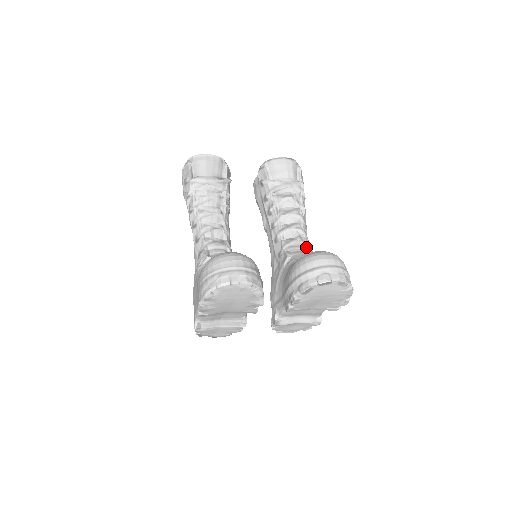
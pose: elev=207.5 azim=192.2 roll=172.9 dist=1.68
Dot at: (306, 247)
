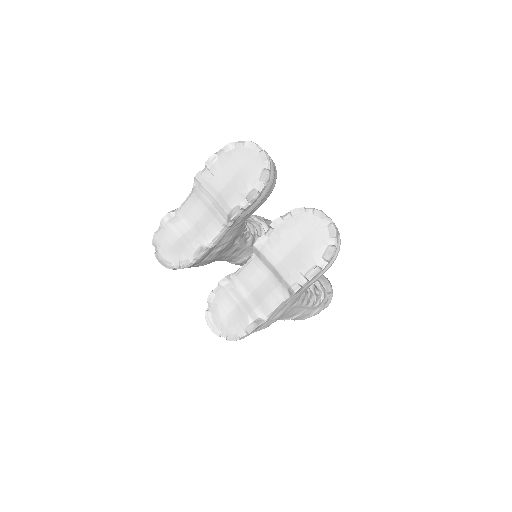
Dot at: occluded
